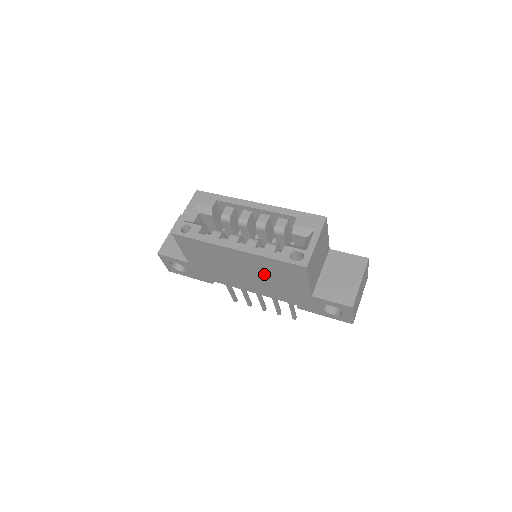
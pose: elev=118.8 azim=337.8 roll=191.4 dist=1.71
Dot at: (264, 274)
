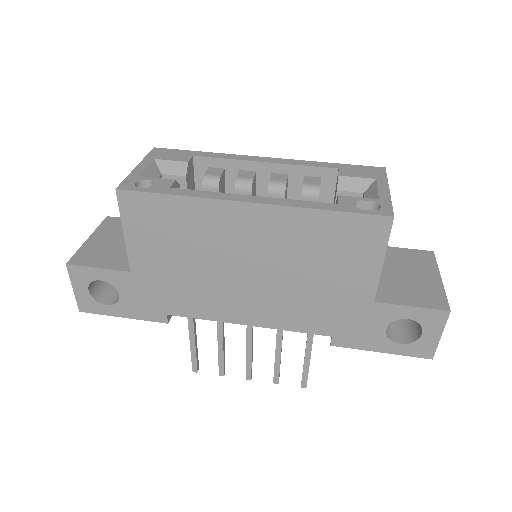
Dot at: (291, 263)
